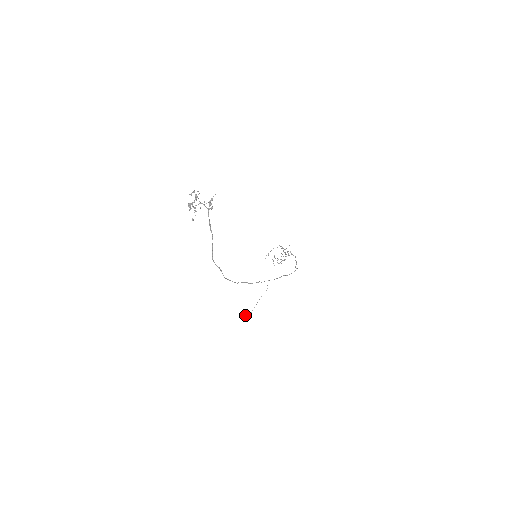
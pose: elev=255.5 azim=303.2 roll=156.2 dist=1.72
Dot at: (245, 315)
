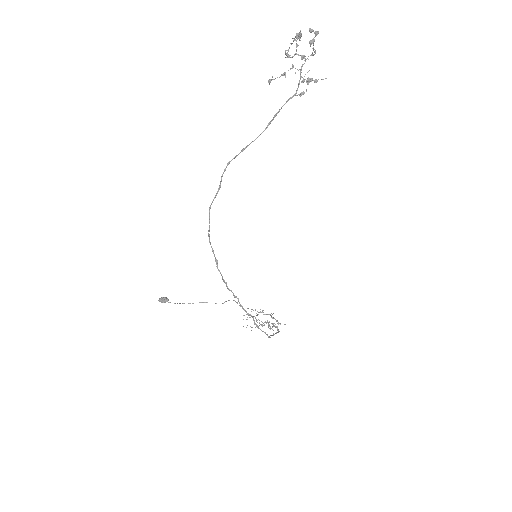
Dot at: occluded
